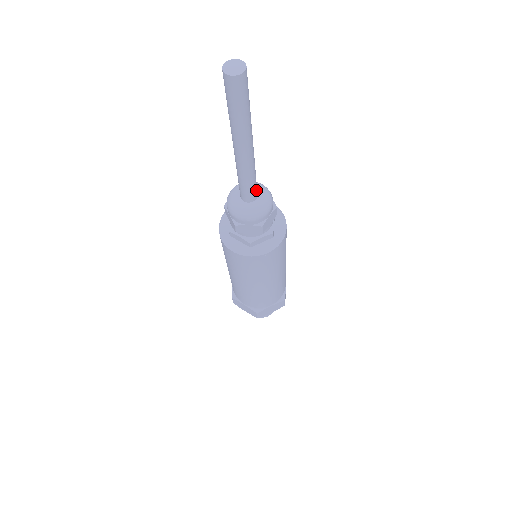
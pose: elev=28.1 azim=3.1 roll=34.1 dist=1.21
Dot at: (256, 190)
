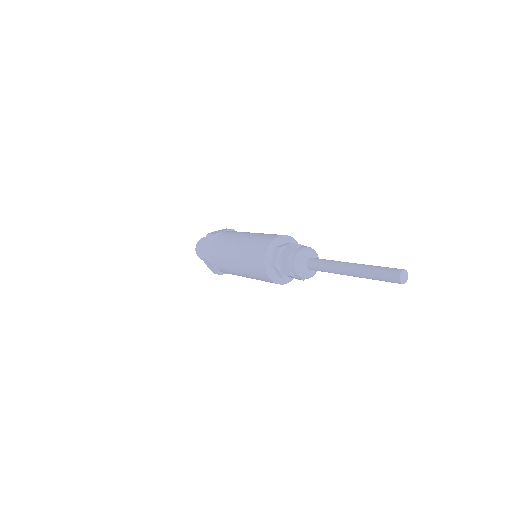
Dot at: occluded
